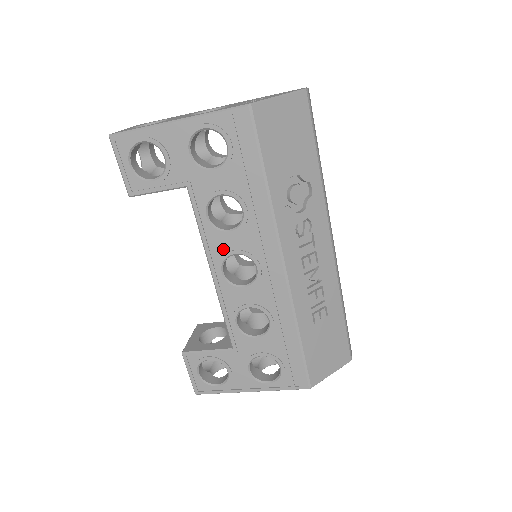
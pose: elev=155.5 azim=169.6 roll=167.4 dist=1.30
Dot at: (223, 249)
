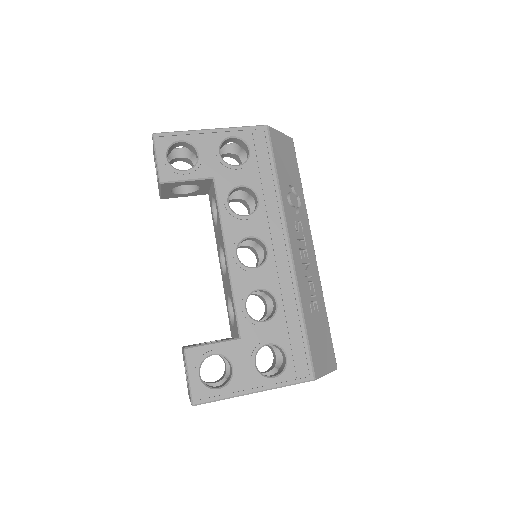
Dot at: (239, 232)
